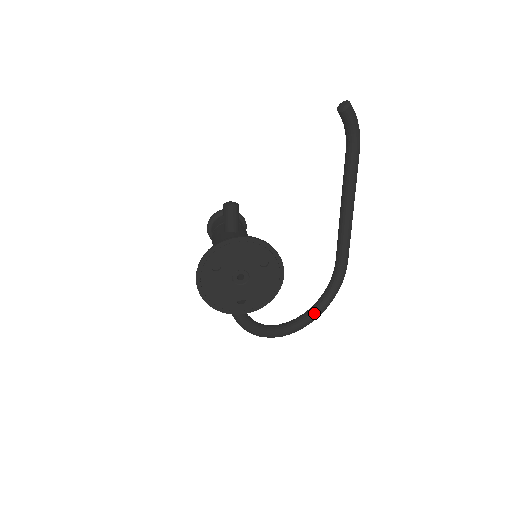
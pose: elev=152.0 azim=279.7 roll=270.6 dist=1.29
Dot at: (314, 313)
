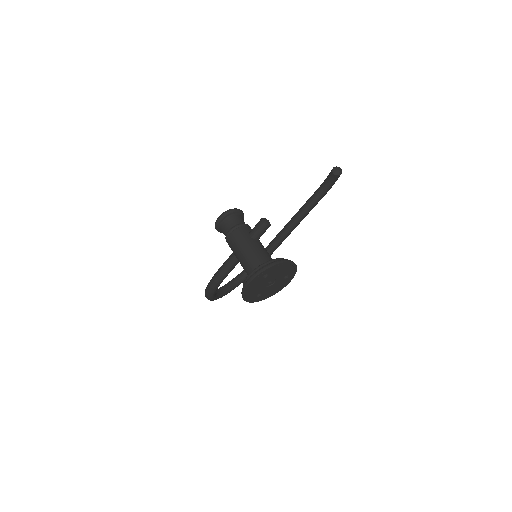
Dot at: (237, 285)
